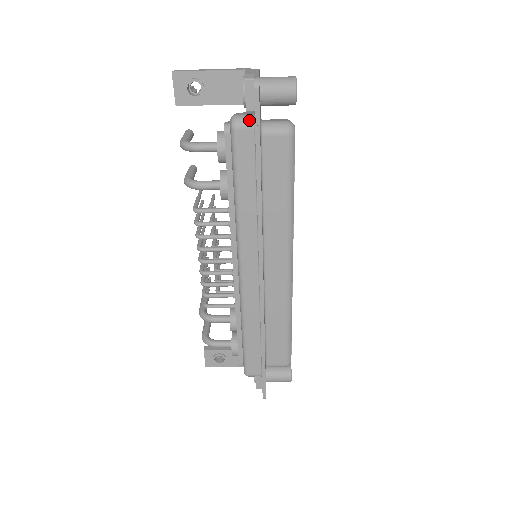
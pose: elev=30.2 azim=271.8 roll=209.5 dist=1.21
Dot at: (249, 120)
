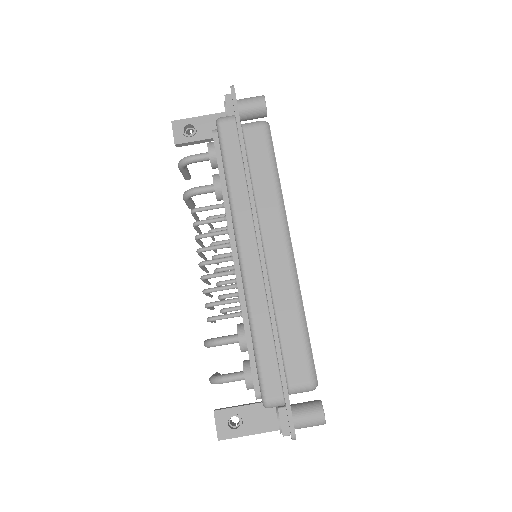
Dot at: (230, 116)
